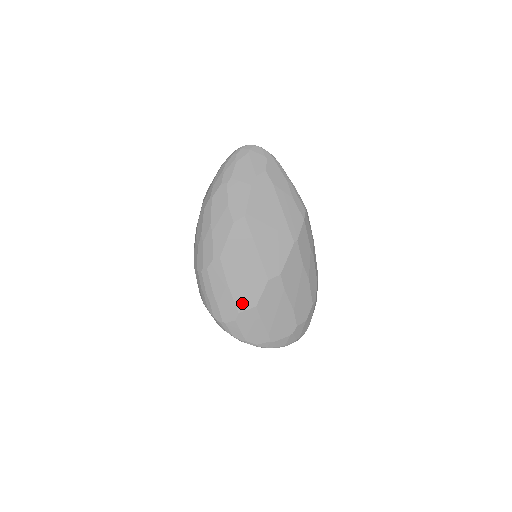
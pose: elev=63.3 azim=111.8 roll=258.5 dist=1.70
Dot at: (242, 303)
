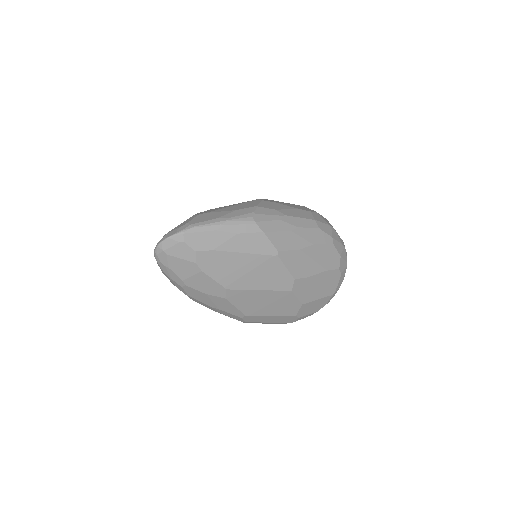
Dot at: (291, 312)
